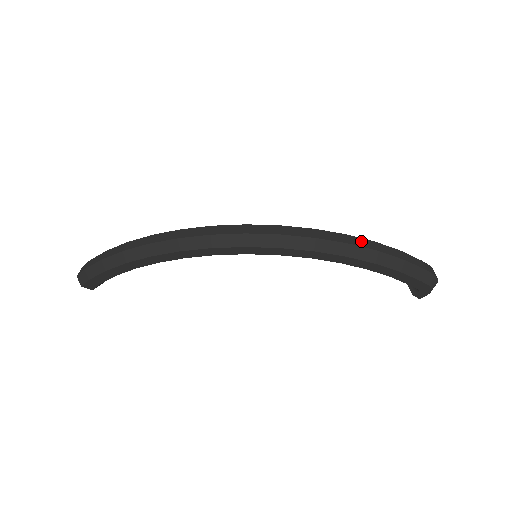
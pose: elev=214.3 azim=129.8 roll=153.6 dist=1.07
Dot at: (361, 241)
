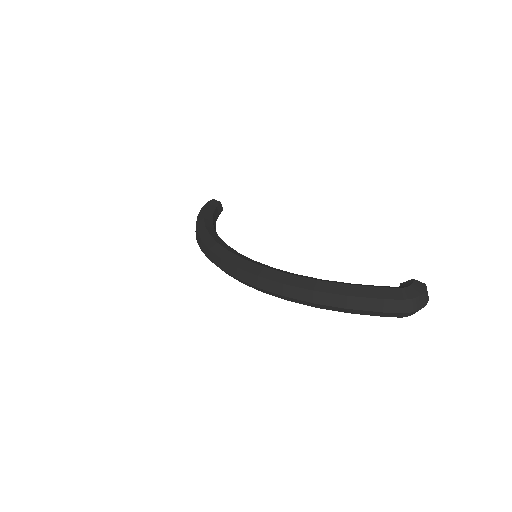
Dot at: (296, 291)
